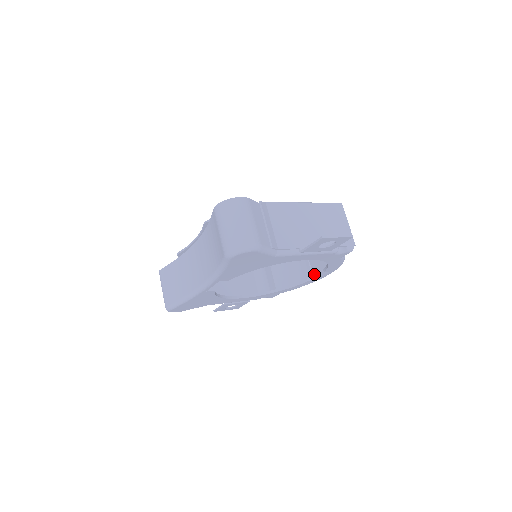
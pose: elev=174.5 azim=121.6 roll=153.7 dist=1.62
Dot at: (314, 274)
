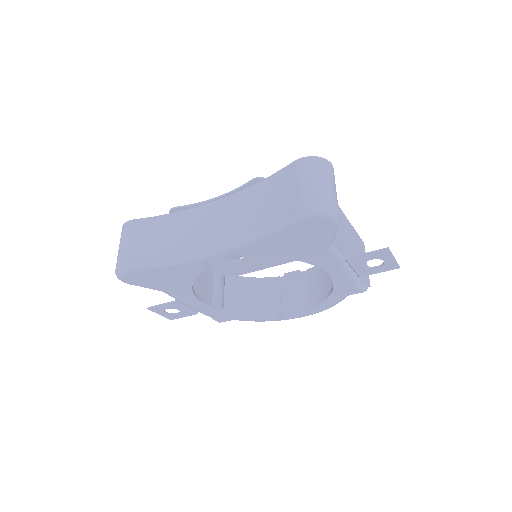
Dot at: (283, 311)
